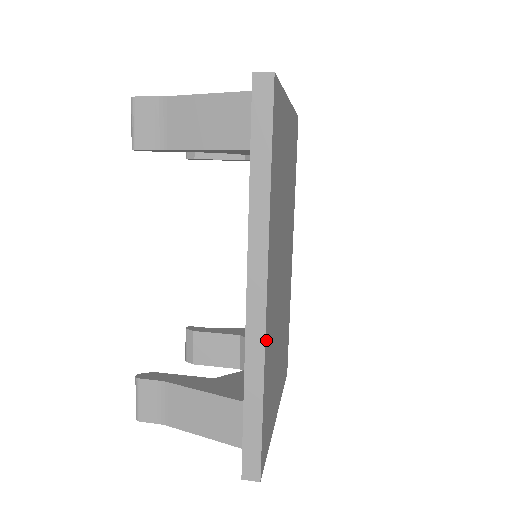
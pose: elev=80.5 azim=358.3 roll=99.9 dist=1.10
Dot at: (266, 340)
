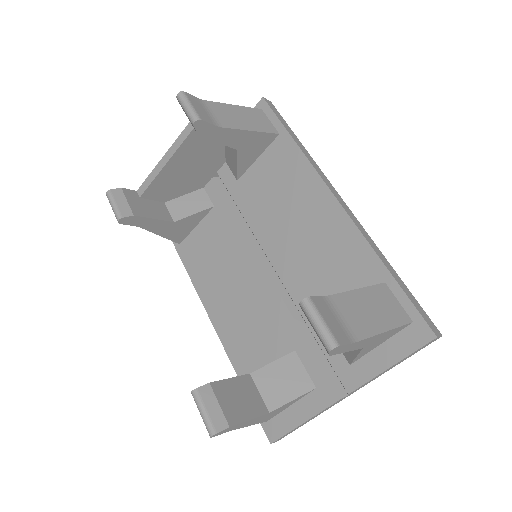
Dot at: occluded
